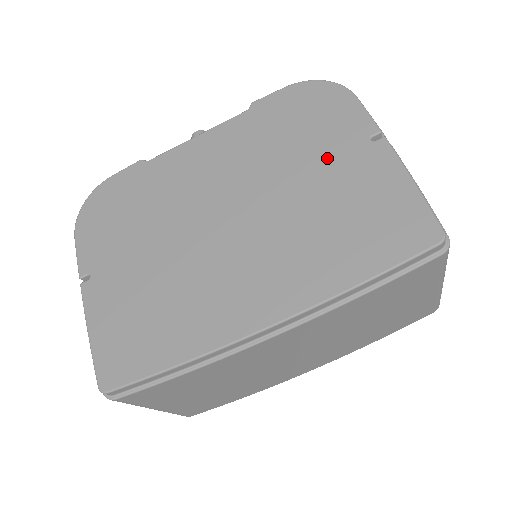
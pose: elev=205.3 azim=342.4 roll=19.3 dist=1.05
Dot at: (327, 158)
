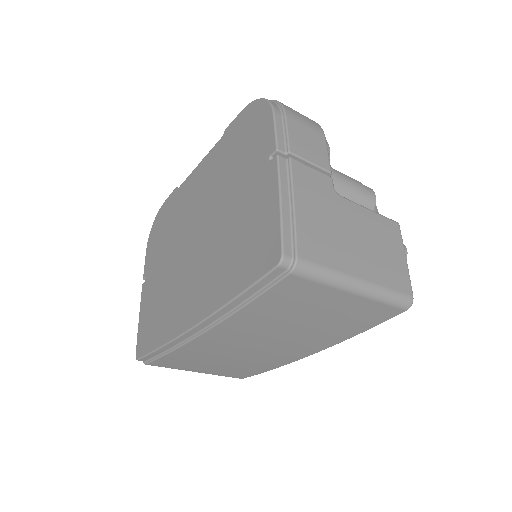
Dot at: (245, 181)
